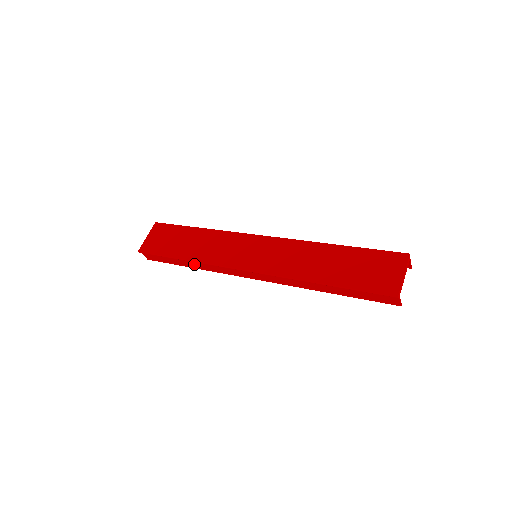
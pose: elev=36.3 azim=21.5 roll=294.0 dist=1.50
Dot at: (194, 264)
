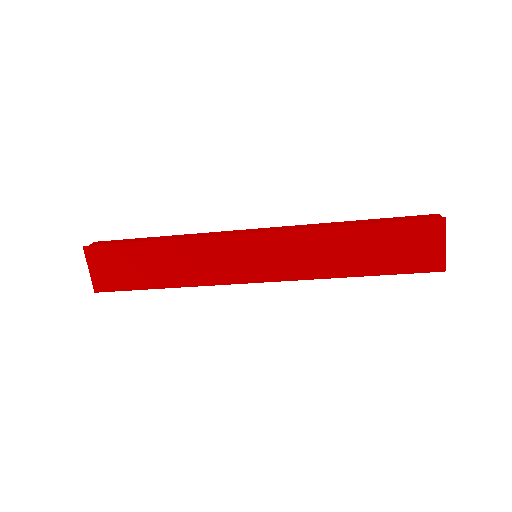
Dot at: occluded
